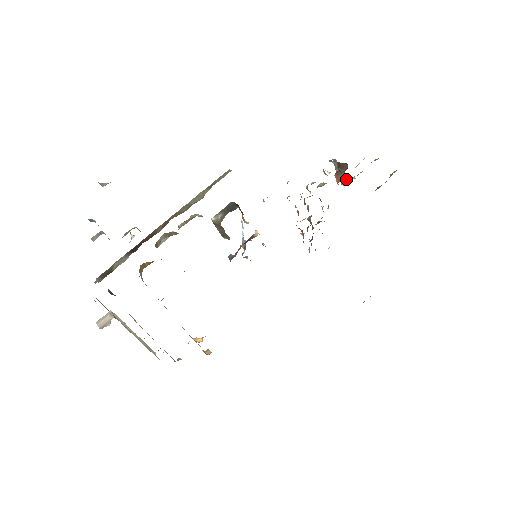
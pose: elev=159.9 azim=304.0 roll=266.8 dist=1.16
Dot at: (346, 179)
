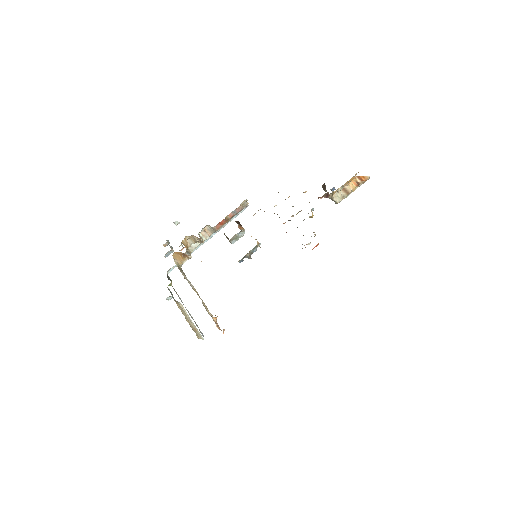
Dot at: (333, 196)
